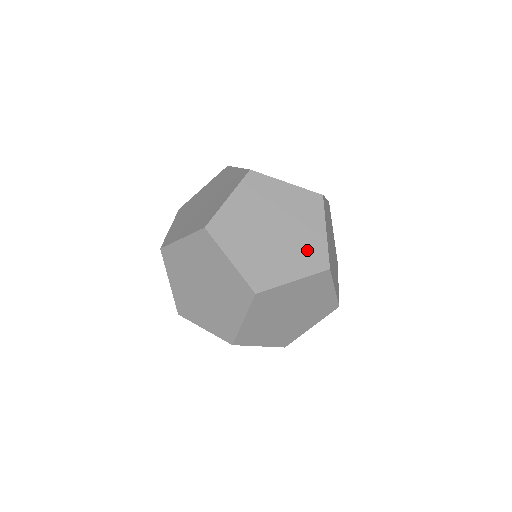
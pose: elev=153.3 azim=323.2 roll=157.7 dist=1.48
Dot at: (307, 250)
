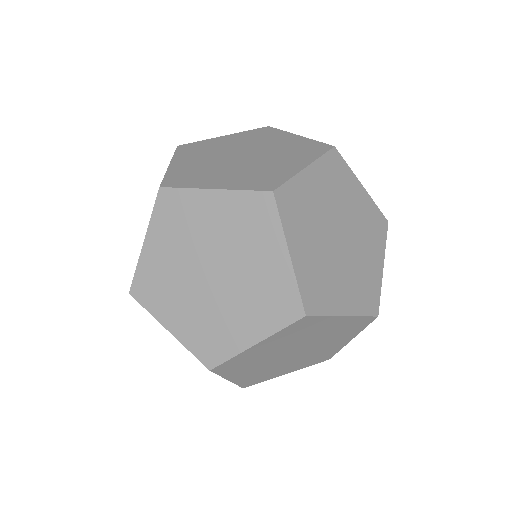
Dot at: (318, 355)
